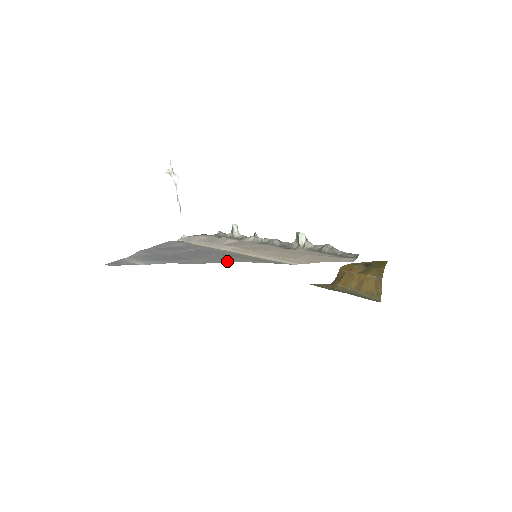
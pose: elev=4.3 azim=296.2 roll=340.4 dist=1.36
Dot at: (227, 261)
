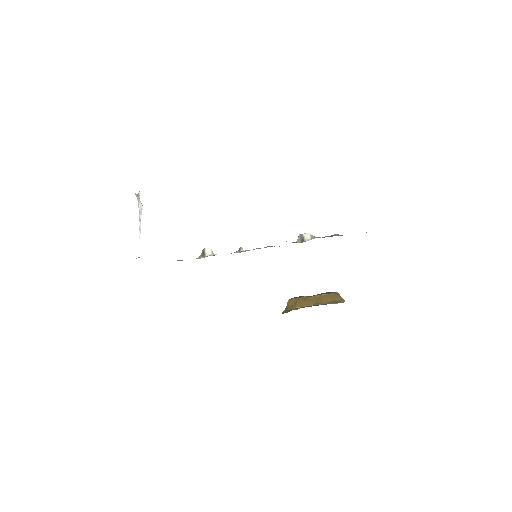
Dot at: occluded
